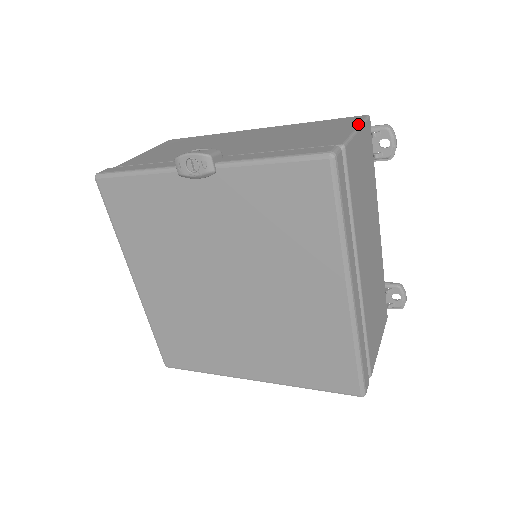
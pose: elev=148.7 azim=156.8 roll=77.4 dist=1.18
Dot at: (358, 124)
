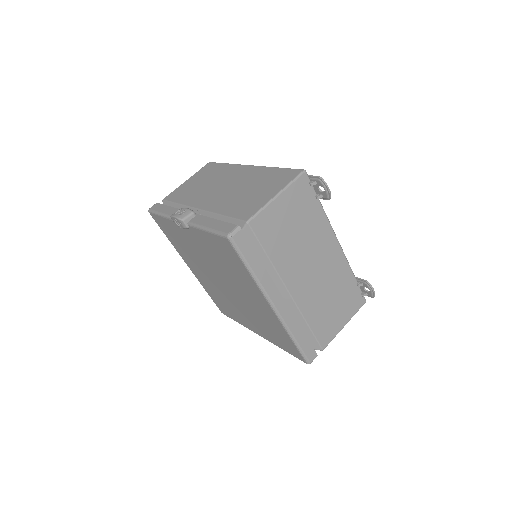
Dot at: (282, 188)
